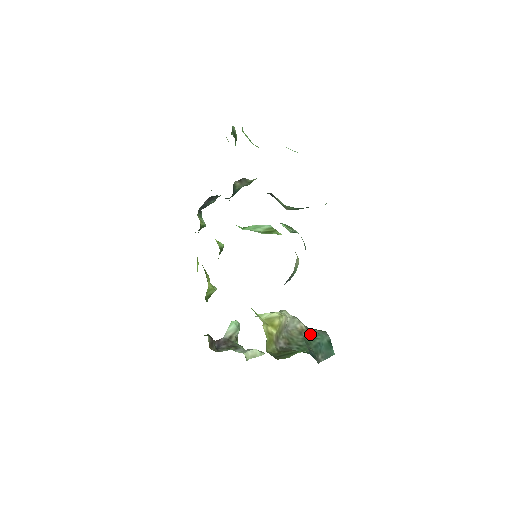
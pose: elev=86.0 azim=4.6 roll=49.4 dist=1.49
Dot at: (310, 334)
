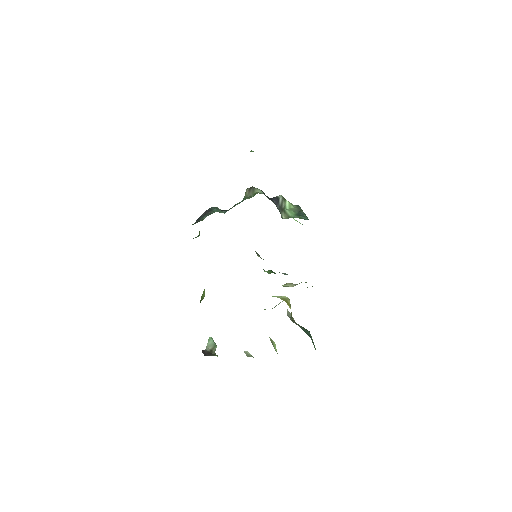
Dot at: (301, 328)
